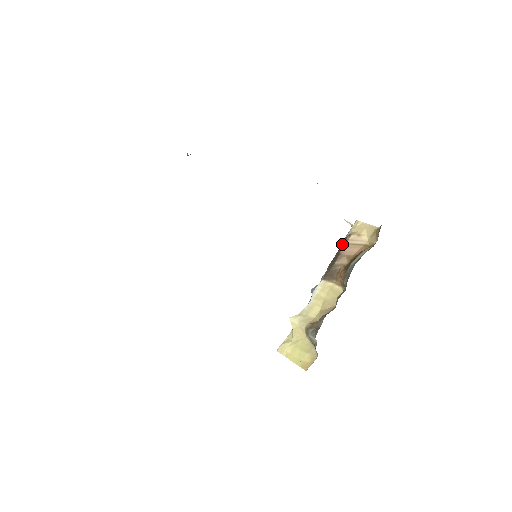
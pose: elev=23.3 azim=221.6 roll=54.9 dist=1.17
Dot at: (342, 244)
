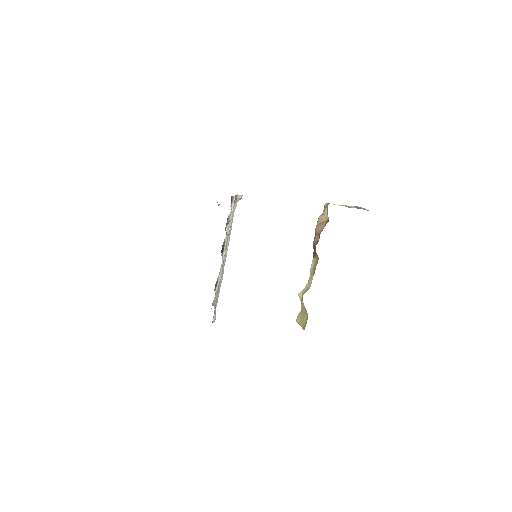
Dot at: (316, 226)
